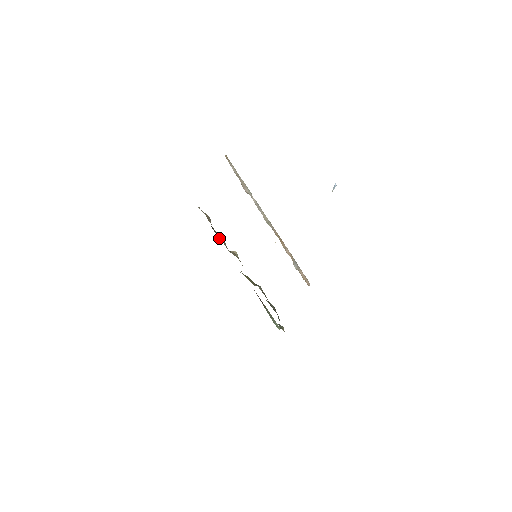
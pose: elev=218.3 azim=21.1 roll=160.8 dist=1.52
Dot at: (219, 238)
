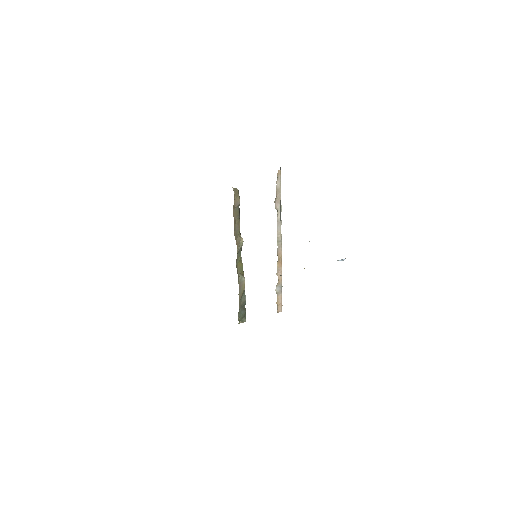
Dot at: (236, 221)
